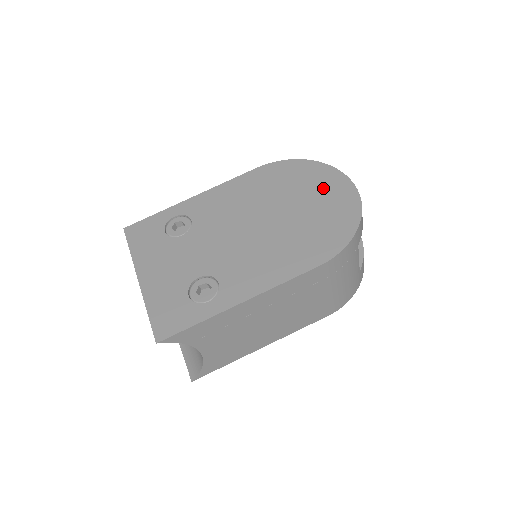
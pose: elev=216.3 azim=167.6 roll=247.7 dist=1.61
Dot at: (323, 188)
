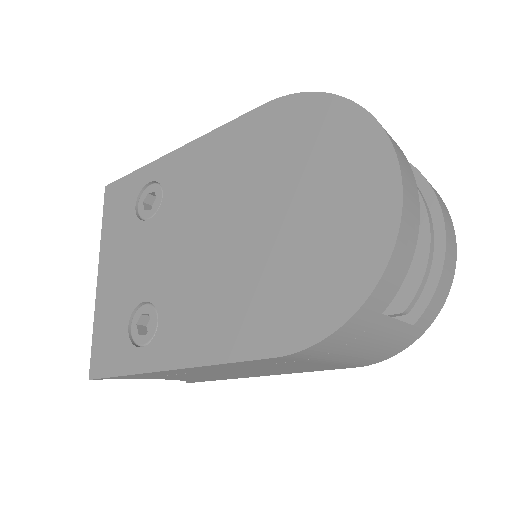
Dot at: (343, 180)
